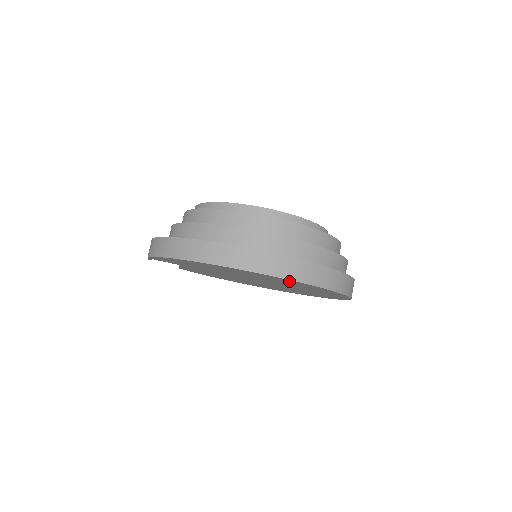
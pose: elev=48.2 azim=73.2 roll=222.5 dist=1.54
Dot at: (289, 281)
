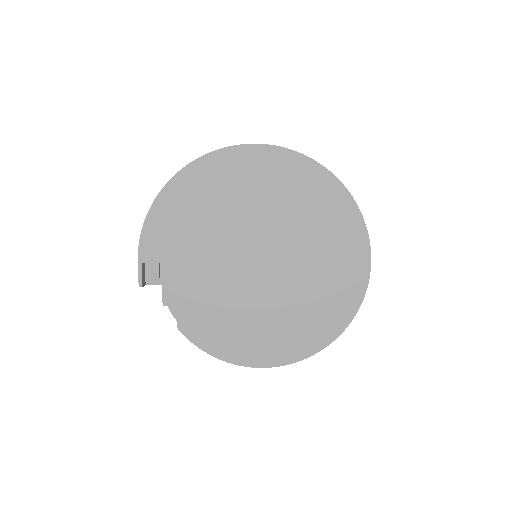
Dot at: (273, 161)
